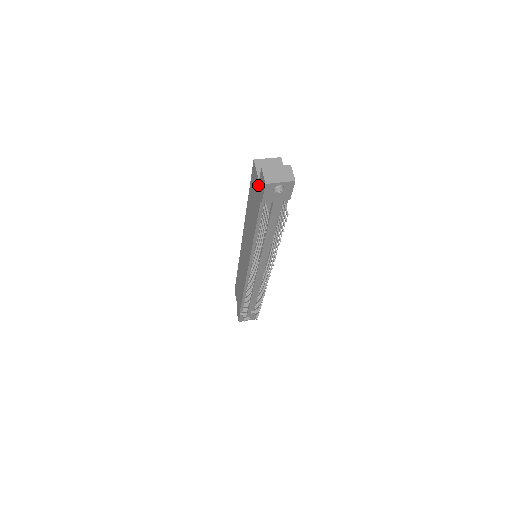
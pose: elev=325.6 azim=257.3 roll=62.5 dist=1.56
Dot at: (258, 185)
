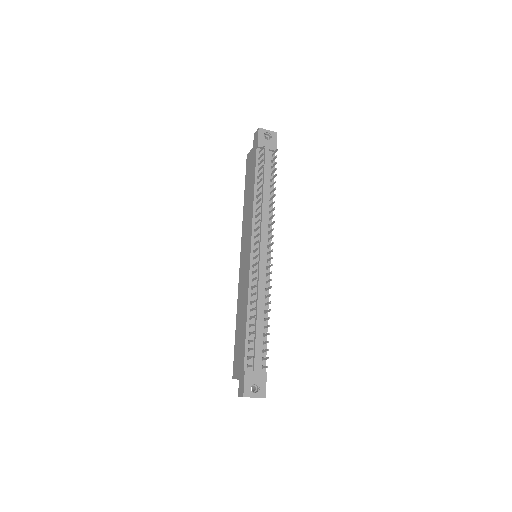
Dot at: (253, 150)
